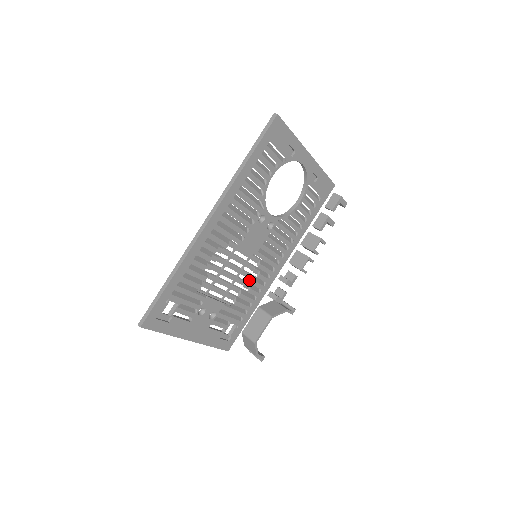
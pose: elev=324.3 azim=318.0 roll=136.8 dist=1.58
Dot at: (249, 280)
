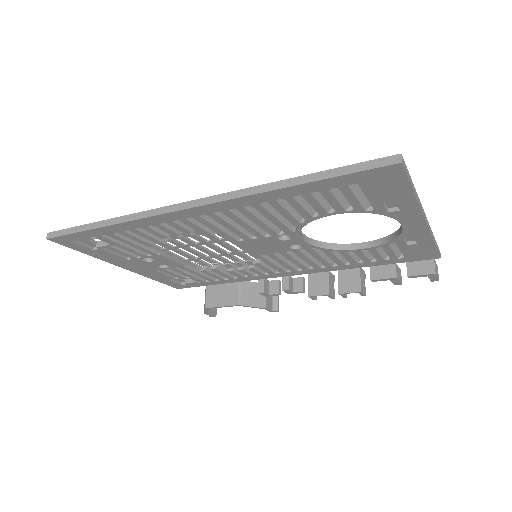
Dot at: (235, 264)
